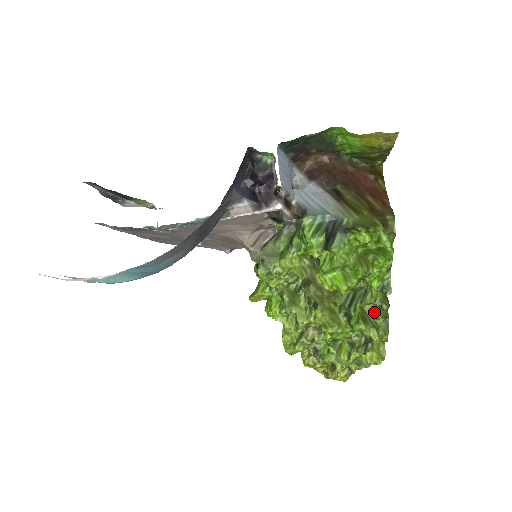
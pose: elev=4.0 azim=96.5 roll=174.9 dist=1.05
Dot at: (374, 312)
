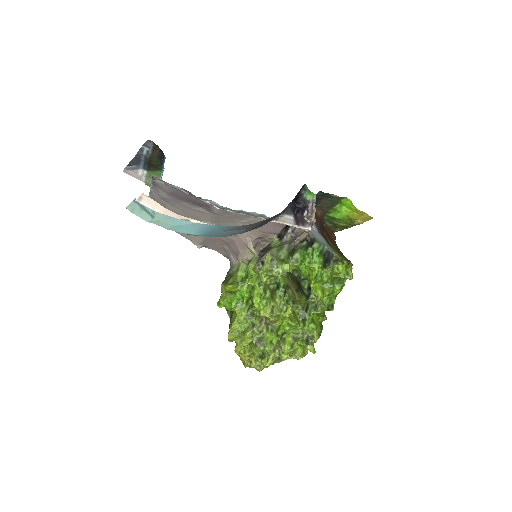
Dot at: (315, 321)
